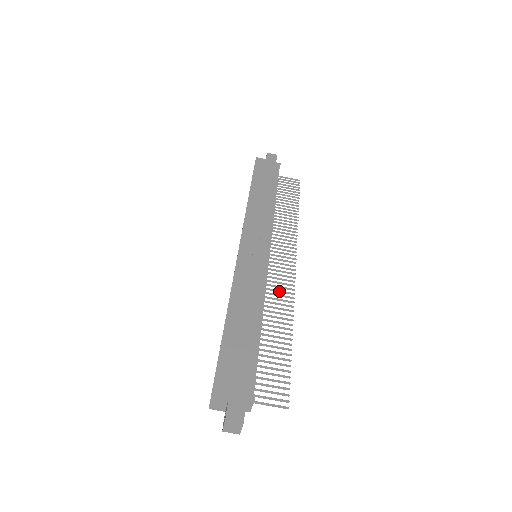
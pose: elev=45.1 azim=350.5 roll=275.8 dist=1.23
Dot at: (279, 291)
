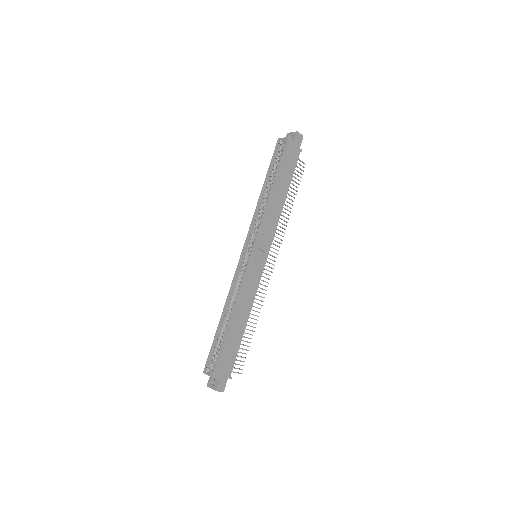
Dot at: (260, 288)
